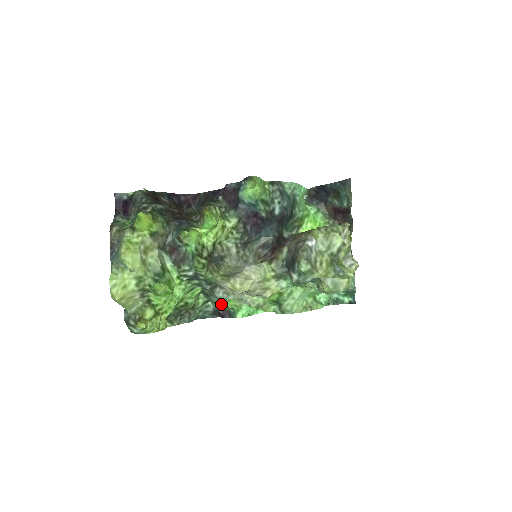
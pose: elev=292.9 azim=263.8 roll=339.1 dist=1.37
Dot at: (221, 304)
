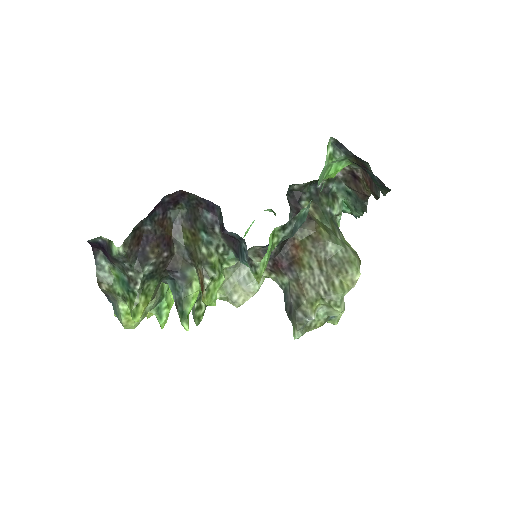
Dot at: occluded
